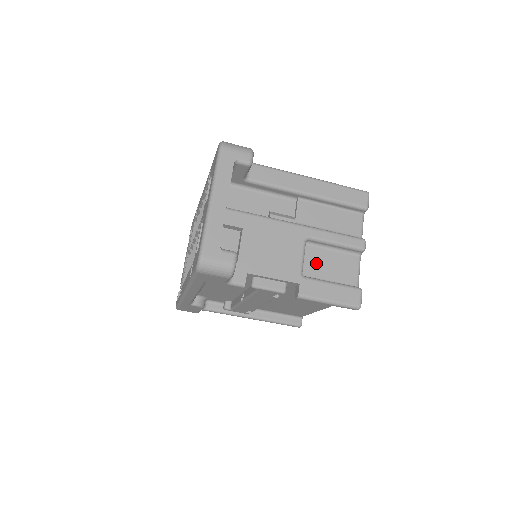
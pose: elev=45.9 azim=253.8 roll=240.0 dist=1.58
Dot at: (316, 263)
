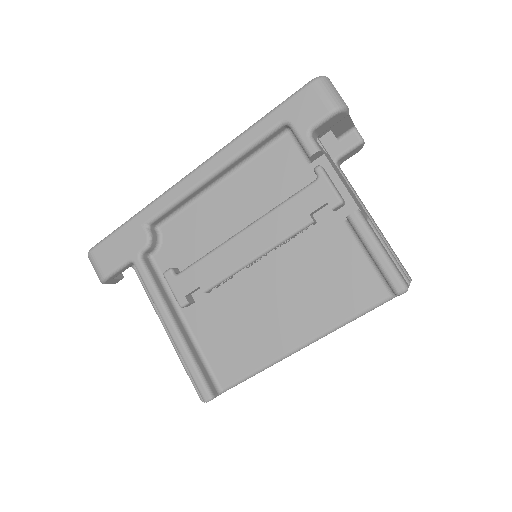
Dot at: occluded
